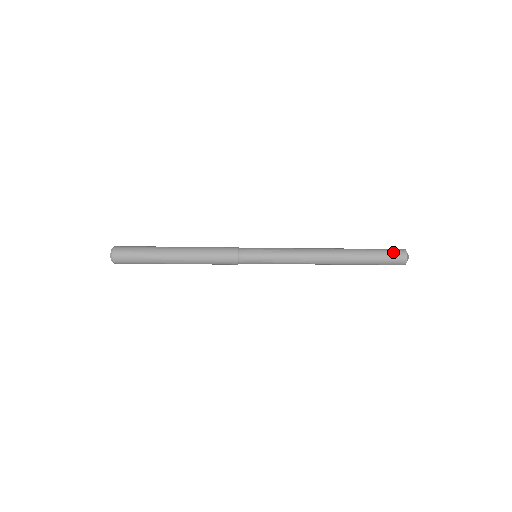
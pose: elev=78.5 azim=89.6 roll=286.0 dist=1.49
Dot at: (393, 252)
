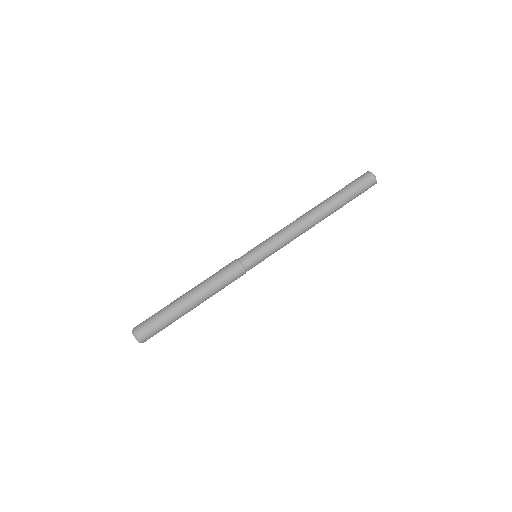
Dot at: (363, 182)
